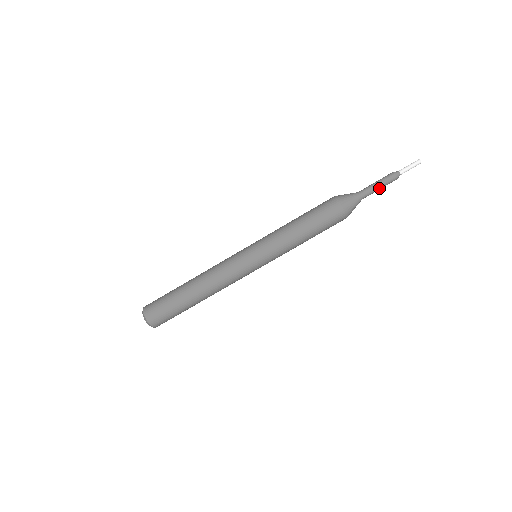
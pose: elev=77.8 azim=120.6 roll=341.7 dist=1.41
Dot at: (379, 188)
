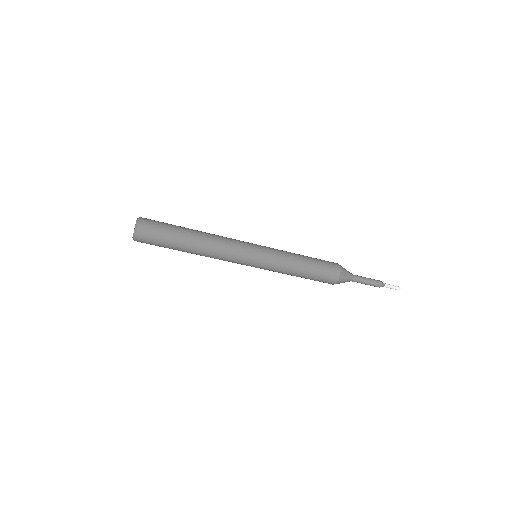
Dot at: (366, 284)
